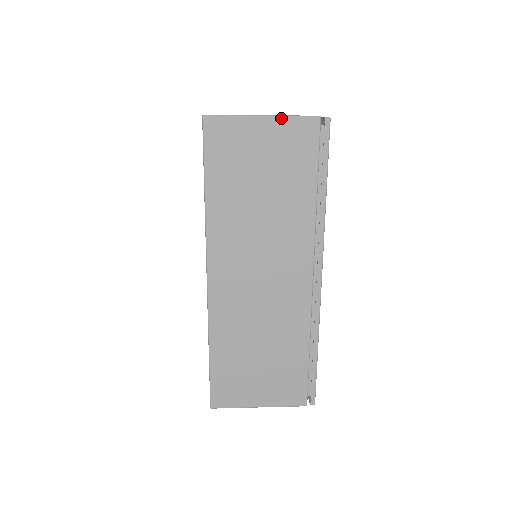
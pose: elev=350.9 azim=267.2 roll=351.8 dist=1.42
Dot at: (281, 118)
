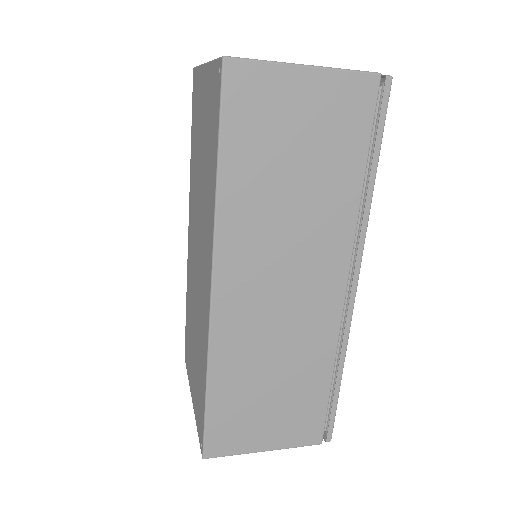
Dot at: (331, 71)
